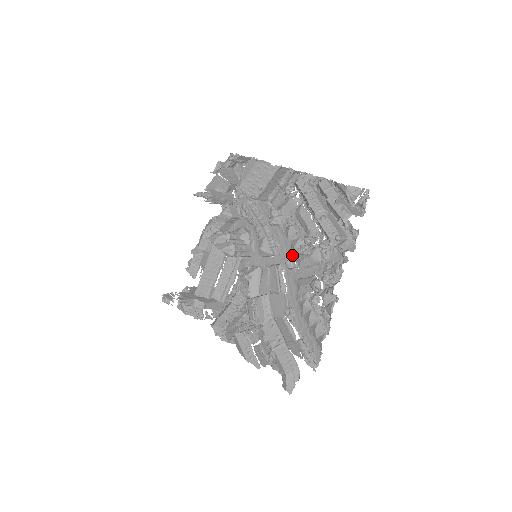
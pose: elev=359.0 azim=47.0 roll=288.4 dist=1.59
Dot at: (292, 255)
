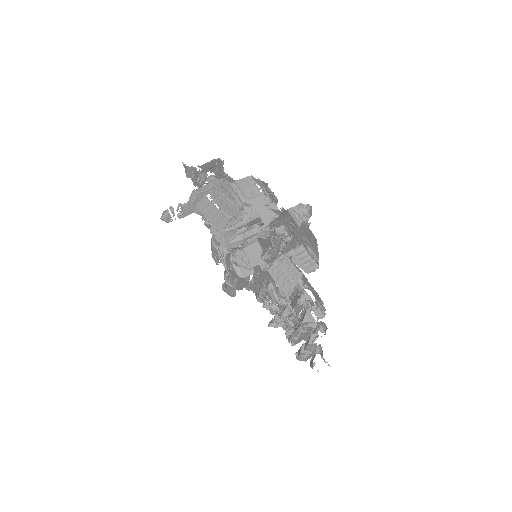
Dot at: occluded
